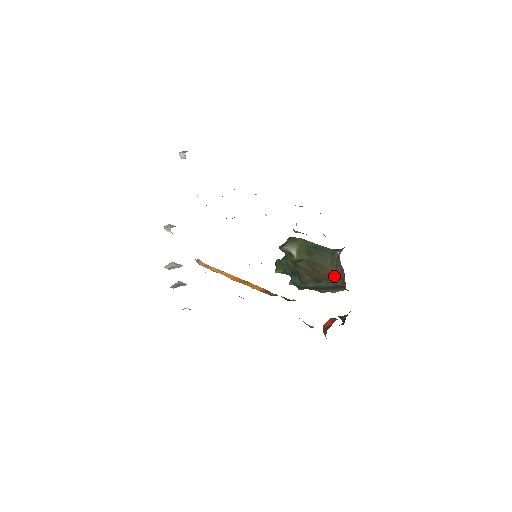
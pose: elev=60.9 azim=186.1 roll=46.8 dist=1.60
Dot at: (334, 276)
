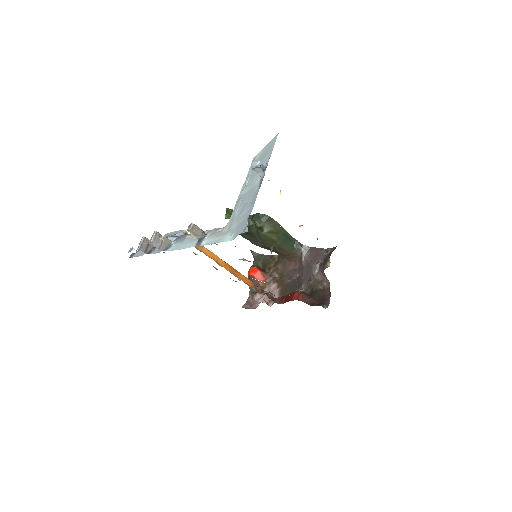
Dot at: (285, 255)
